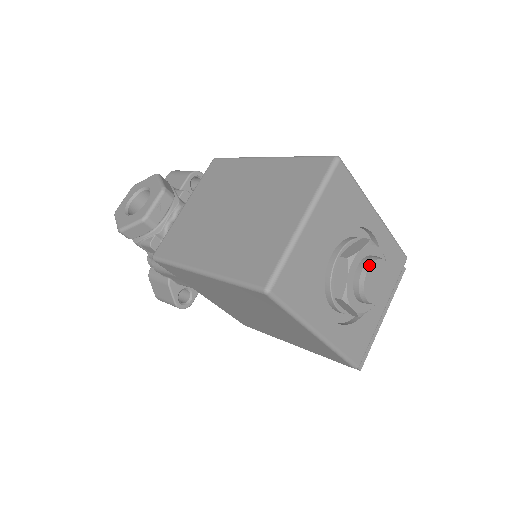
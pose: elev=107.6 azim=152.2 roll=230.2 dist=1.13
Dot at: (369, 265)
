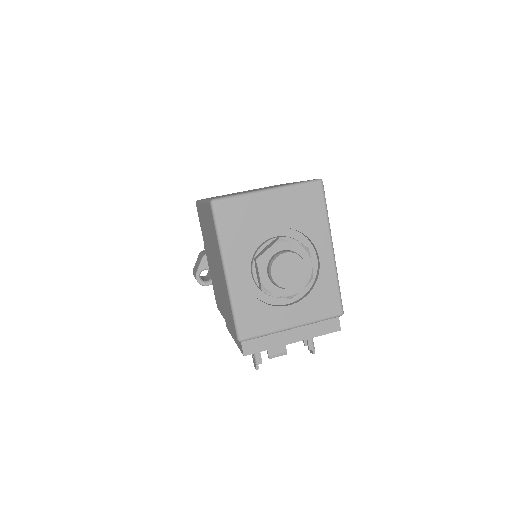
Dot at: (289, 252)
